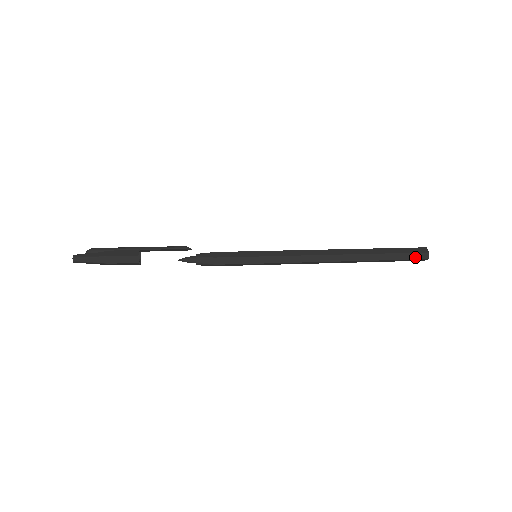
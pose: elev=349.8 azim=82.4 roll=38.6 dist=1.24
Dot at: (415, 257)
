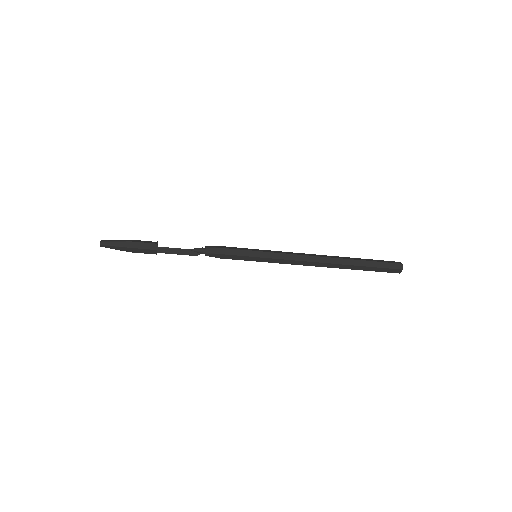
Dot at: (390, 262)
